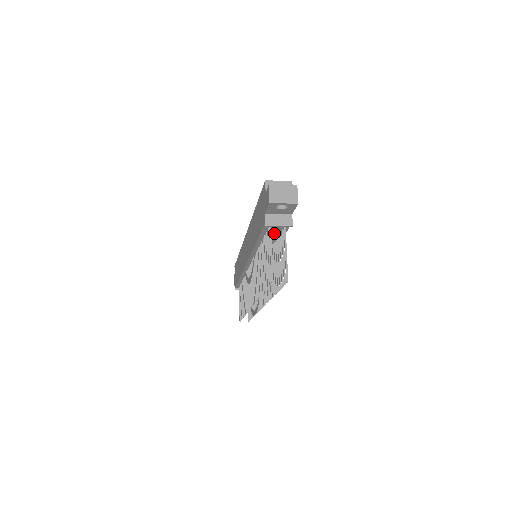
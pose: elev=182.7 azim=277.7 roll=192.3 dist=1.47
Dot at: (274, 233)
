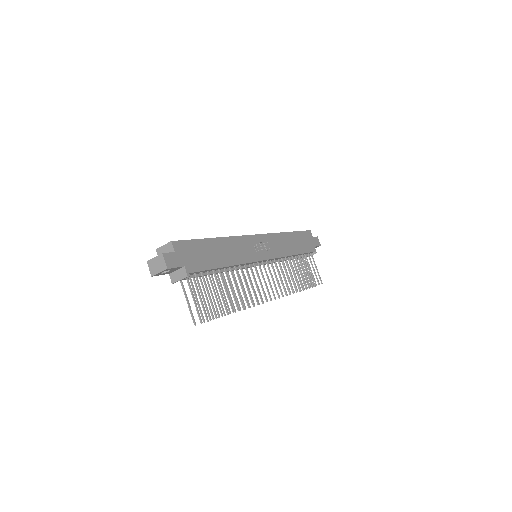
Dot at: occluded
